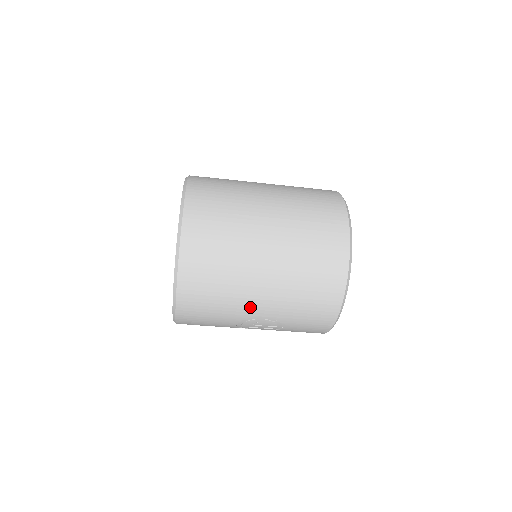
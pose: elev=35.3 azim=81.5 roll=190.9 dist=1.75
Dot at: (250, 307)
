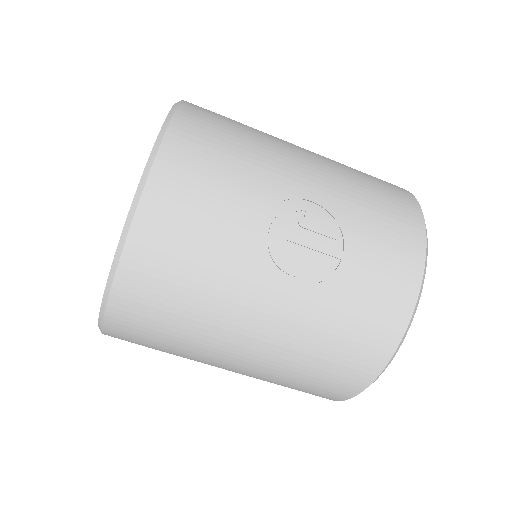
Dot at: (290, 175)
